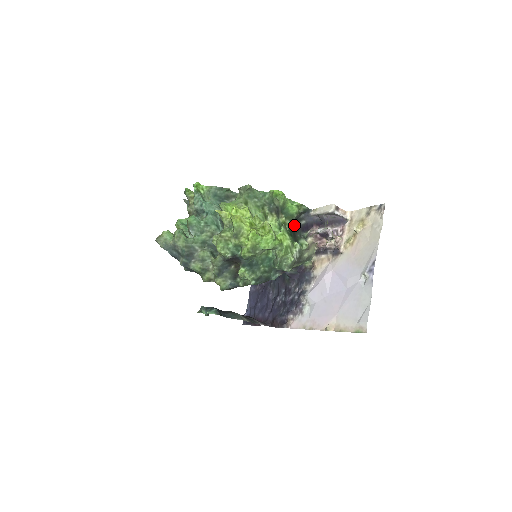
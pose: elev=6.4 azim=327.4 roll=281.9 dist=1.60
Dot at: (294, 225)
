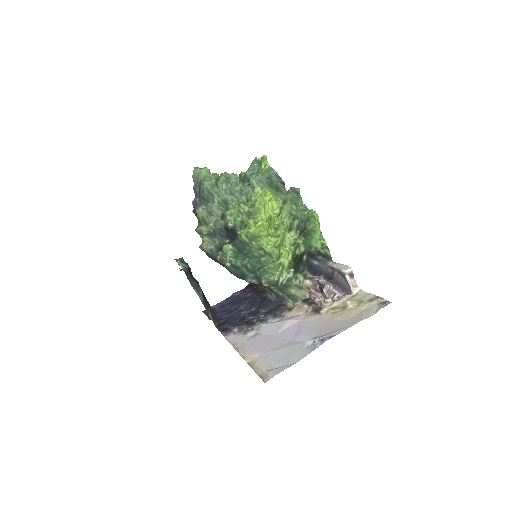
Dot at: (305, 256)
